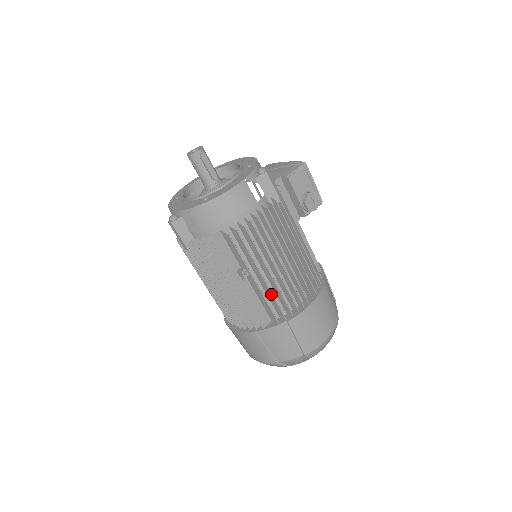
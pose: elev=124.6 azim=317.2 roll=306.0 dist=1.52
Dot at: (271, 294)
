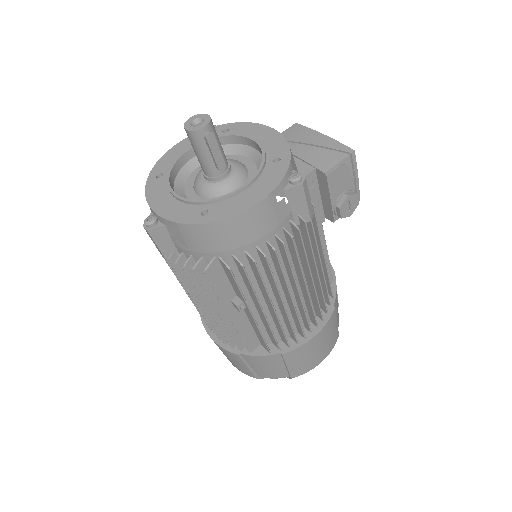
Dot at: (269, 328)
